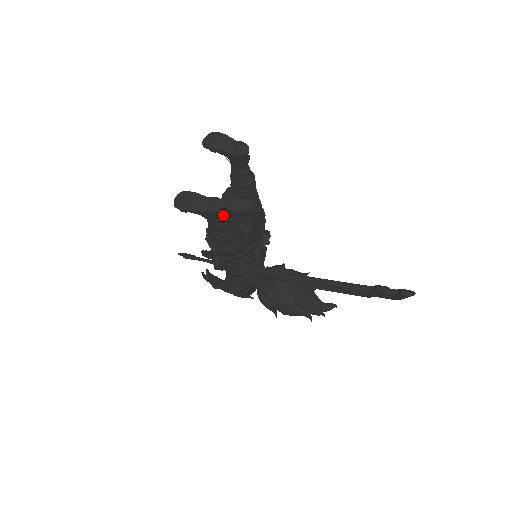
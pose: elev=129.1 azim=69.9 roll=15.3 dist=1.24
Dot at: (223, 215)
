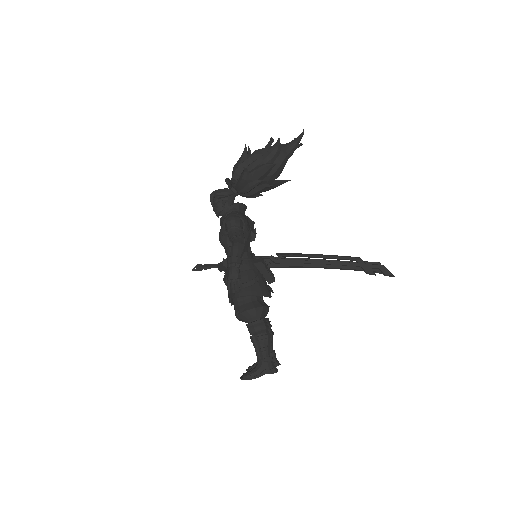
Dot at: (275, 355)
